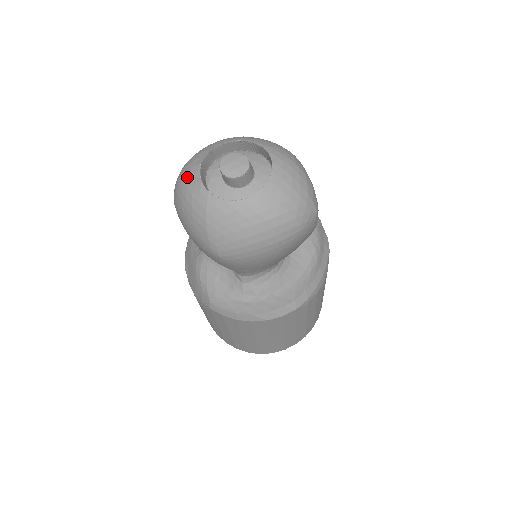
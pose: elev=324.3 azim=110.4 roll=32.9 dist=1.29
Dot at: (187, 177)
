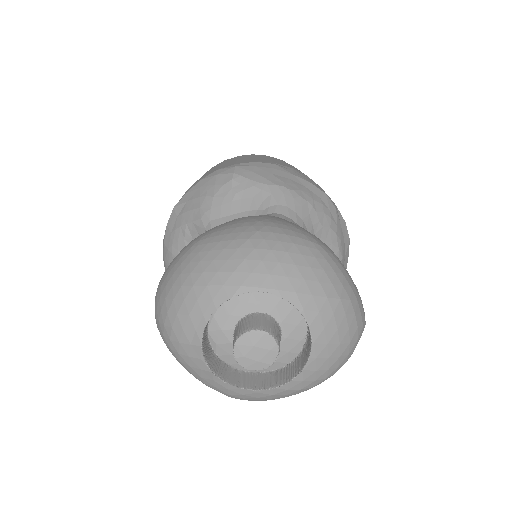
Dot at: (183, 354)
